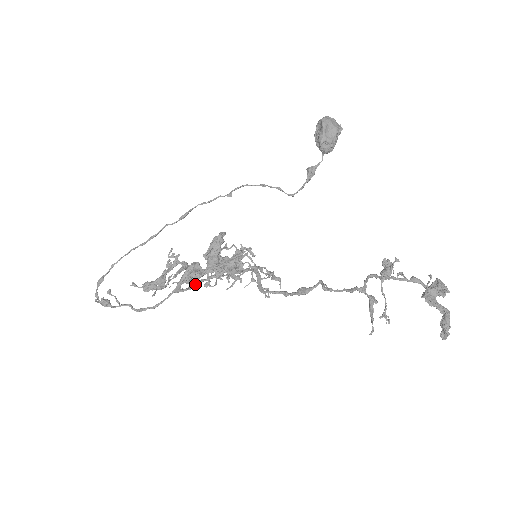
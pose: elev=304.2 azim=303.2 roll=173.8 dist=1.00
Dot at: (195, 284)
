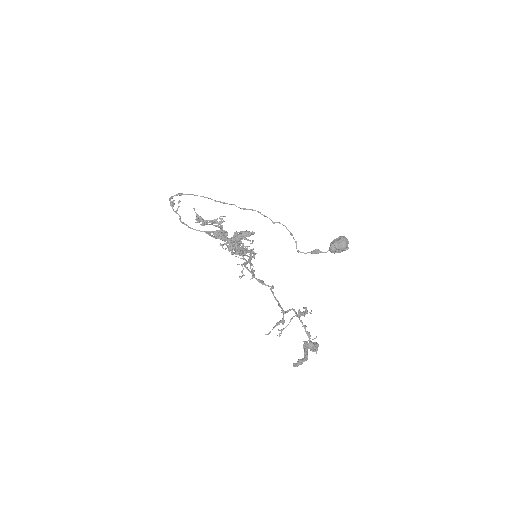
Dot at: (219, 238)
